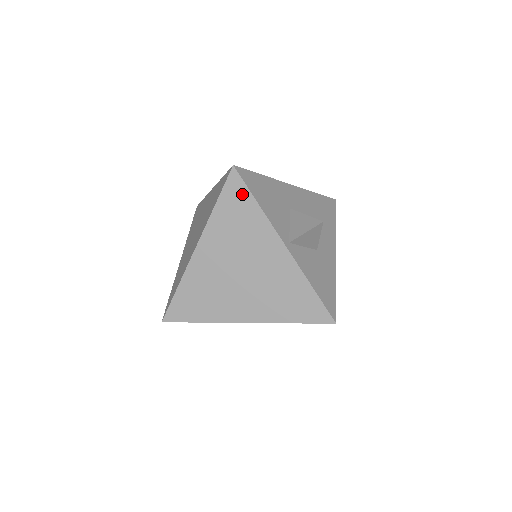
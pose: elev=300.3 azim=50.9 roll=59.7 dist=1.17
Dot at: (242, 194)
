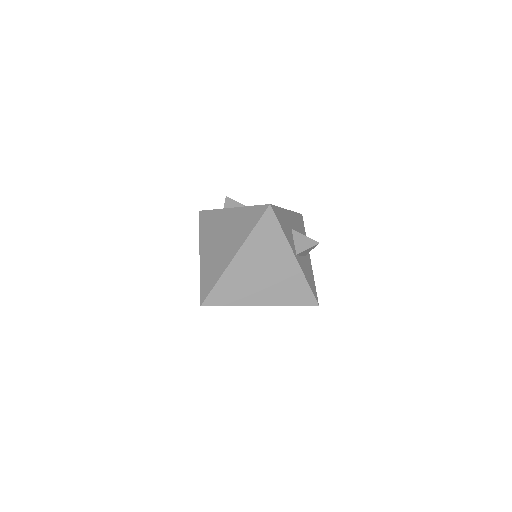
Dot at: (273, 223)
